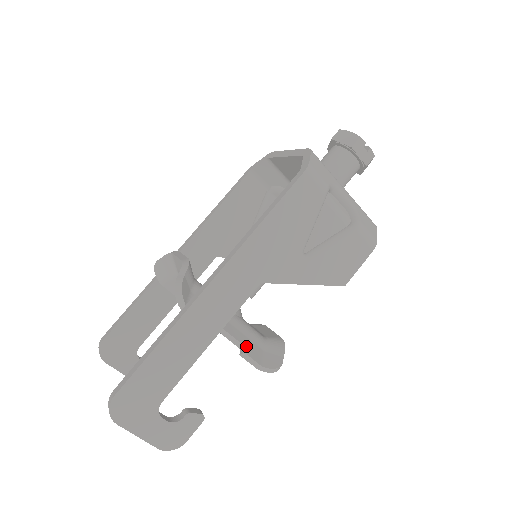
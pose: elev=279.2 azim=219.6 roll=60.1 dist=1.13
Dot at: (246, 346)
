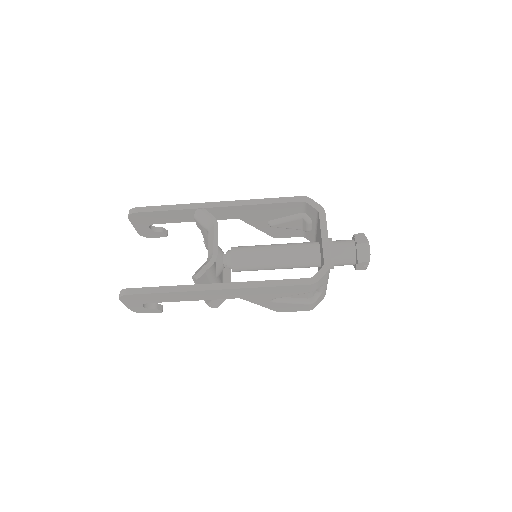
Dot at: occluded
